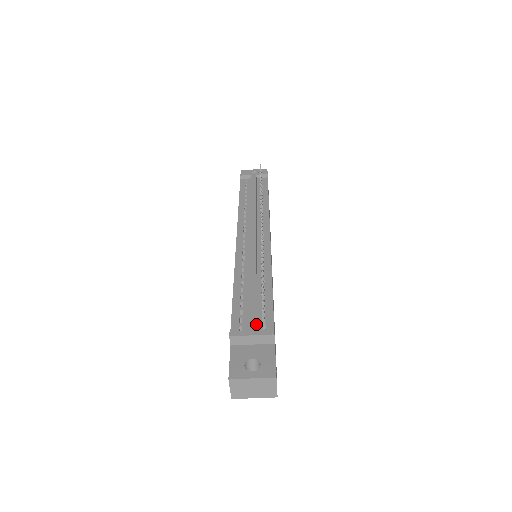
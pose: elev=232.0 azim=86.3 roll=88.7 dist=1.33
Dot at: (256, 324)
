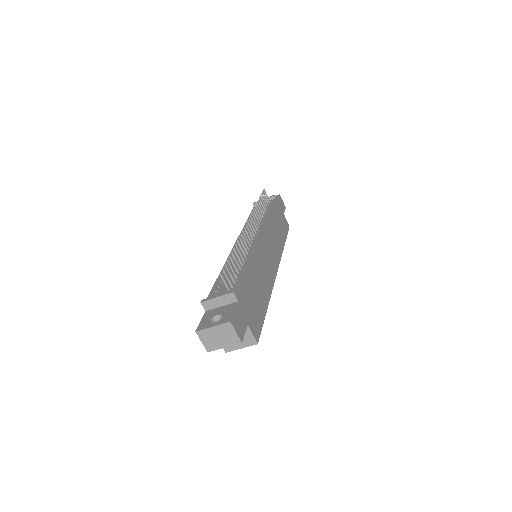
Dot at: (226, 291)
